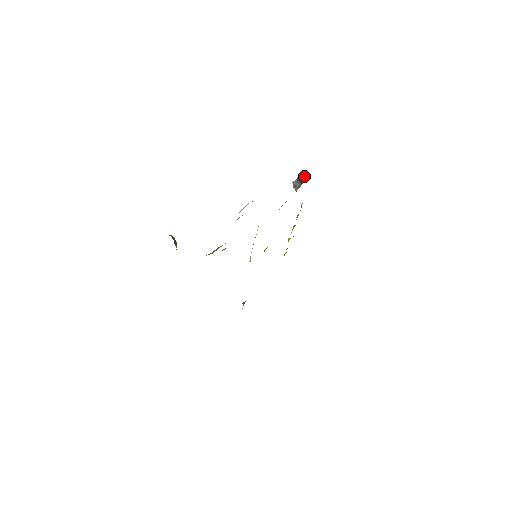
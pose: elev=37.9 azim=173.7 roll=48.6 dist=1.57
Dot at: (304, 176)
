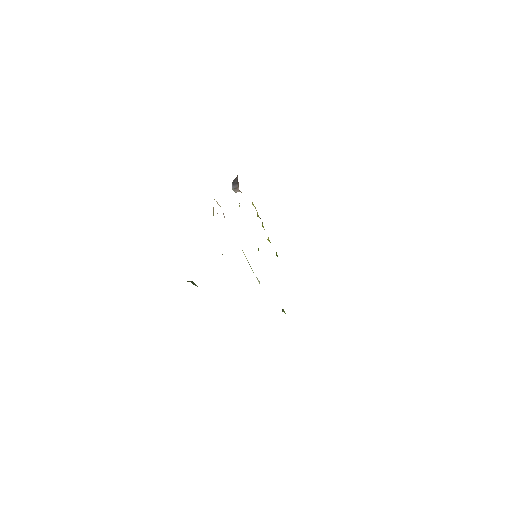
Dot at: (235, 179)
